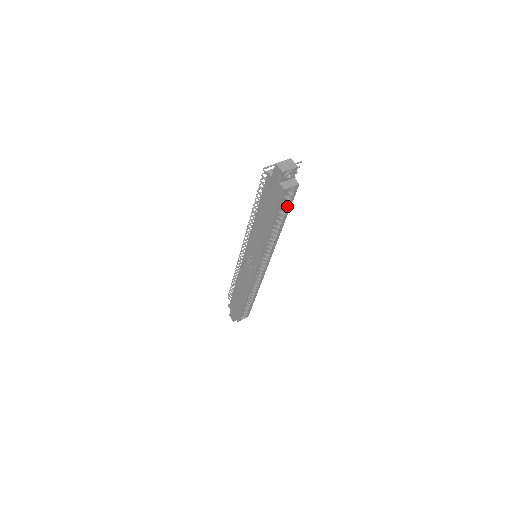
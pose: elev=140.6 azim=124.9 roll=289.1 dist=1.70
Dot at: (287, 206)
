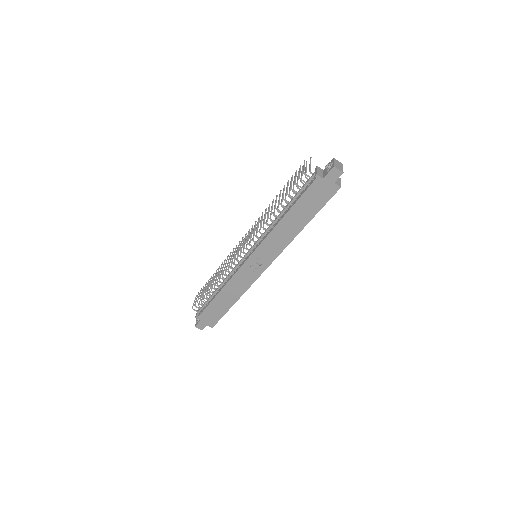
Dot at: occluded
